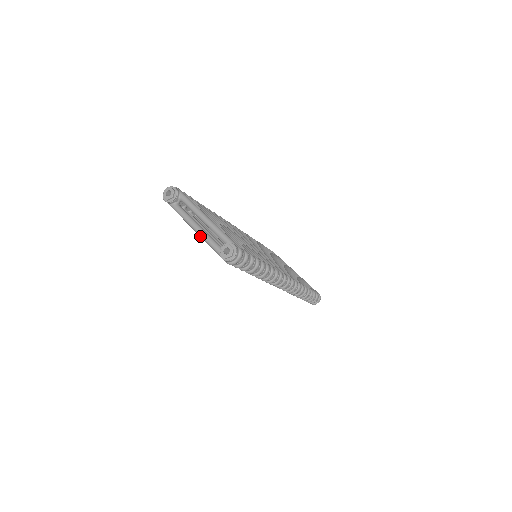
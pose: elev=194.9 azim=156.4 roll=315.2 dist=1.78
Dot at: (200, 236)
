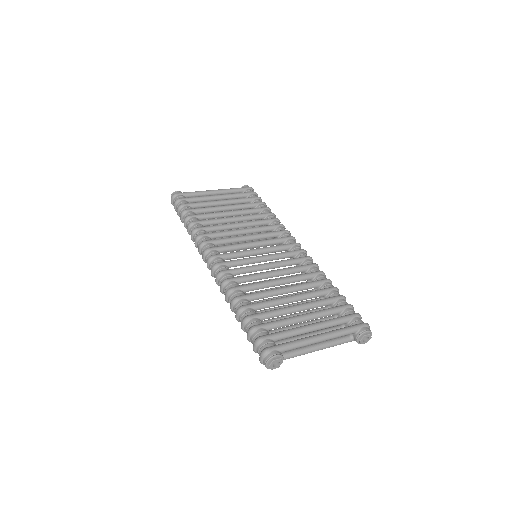
Dot at: occluded
